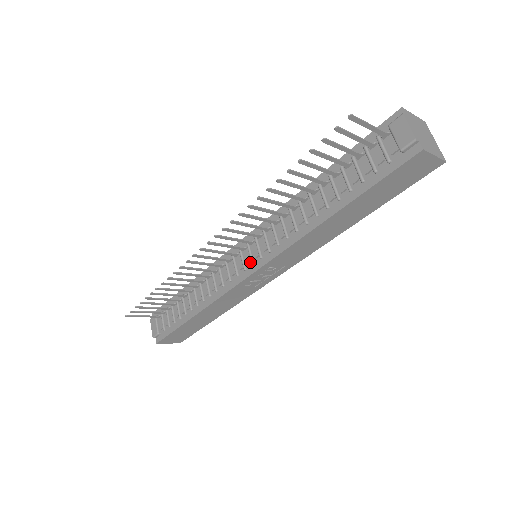
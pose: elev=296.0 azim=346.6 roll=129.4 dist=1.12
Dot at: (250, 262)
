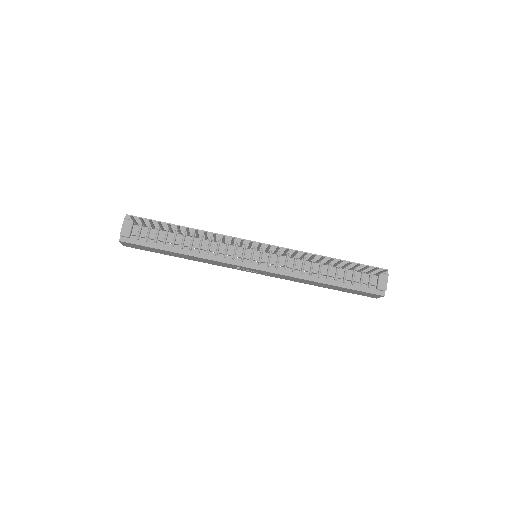
Dot at: (256, 260)
